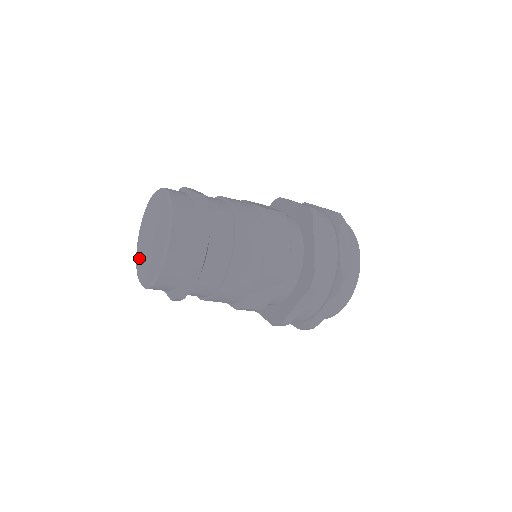
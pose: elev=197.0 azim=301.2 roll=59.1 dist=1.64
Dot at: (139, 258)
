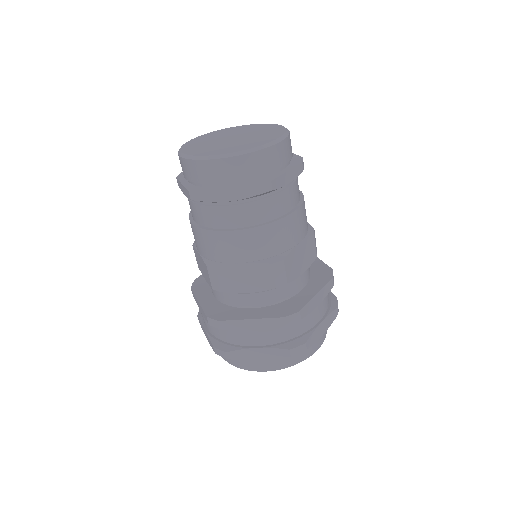
Dot at: (200, 150)
